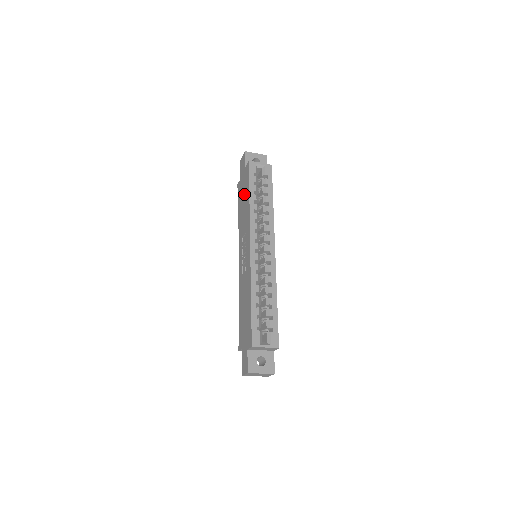
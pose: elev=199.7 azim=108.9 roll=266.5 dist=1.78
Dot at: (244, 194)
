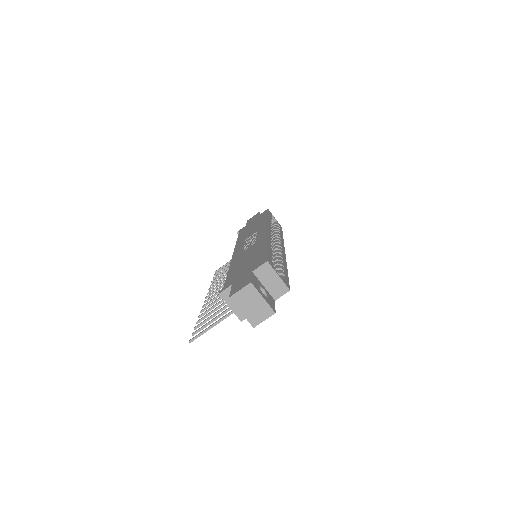
Dot at: (255, 223)
